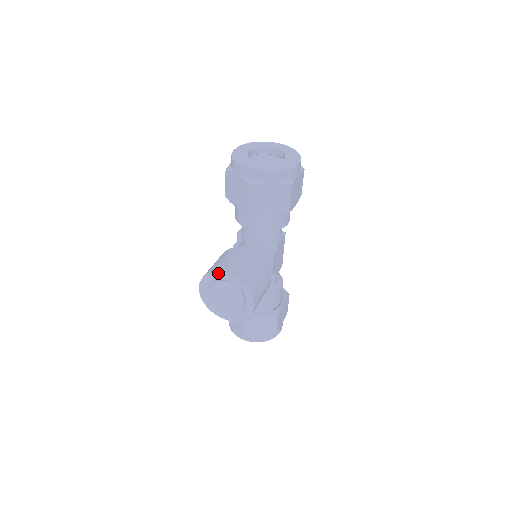
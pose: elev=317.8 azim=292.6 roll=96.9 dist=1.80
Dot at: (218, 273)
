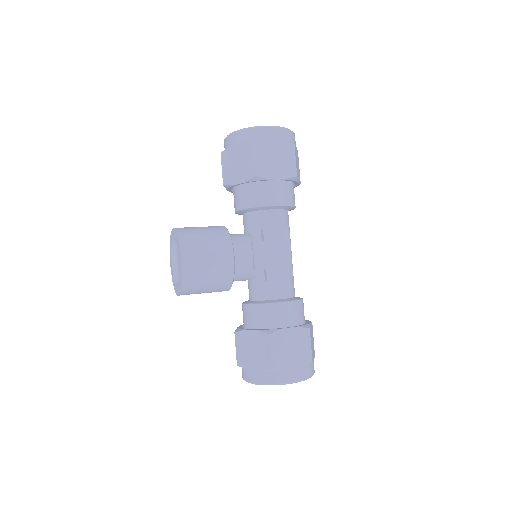
Dot at: (172, 232)
